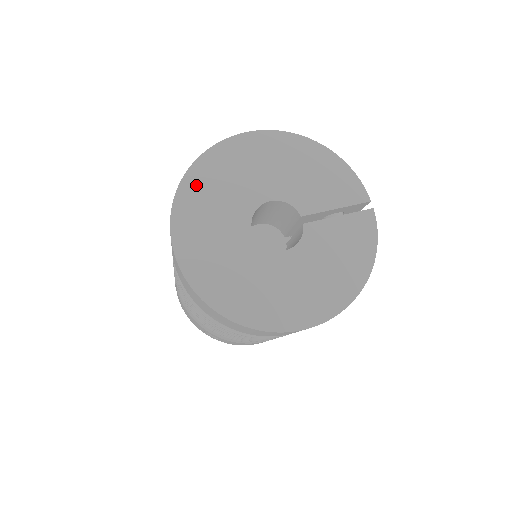
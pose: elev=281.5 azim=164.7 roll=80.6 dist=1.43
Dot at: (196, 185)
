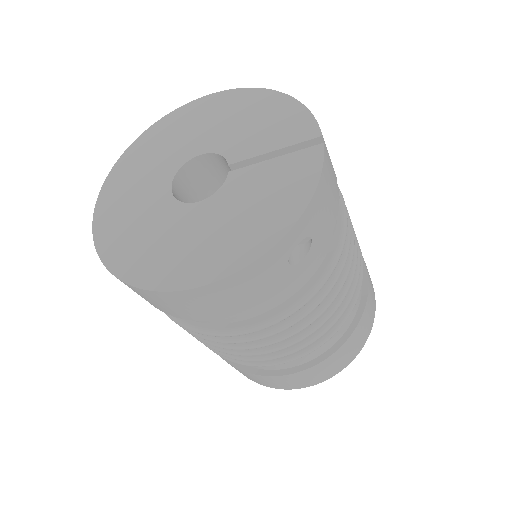
Dot at: (136, 152)
